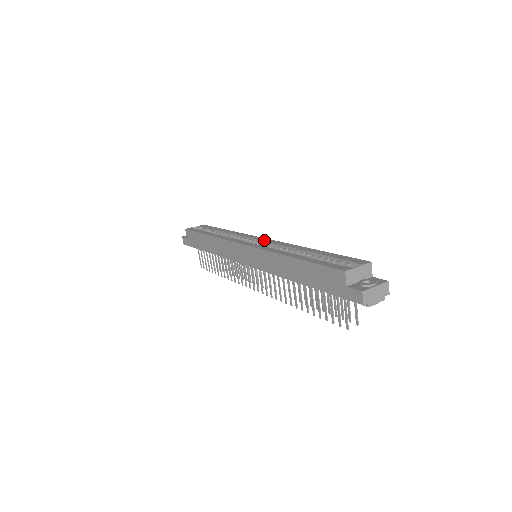
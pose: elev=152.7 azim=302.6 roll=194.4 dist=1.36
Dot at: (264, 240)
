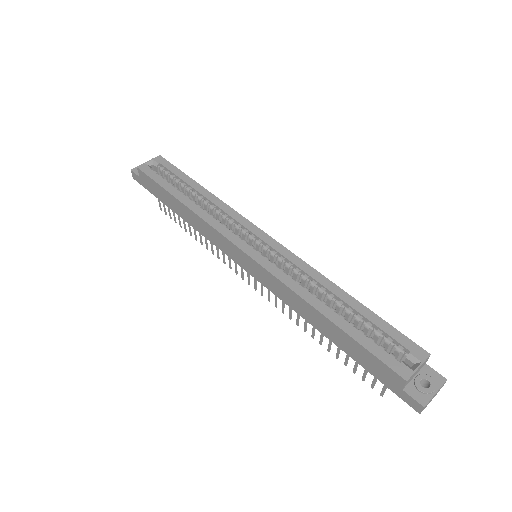
Dot at: (269, 243)
